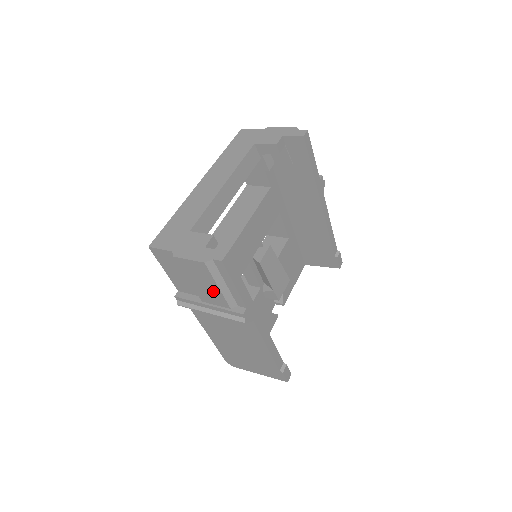
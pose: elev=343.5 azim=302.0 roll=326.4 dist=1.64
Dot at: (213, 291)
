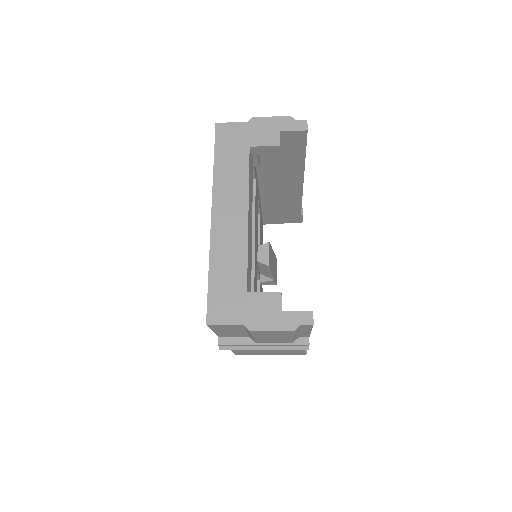
Dot at: (282, 339)
